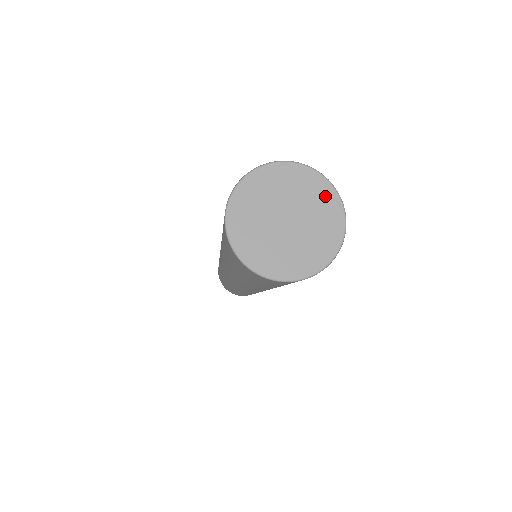
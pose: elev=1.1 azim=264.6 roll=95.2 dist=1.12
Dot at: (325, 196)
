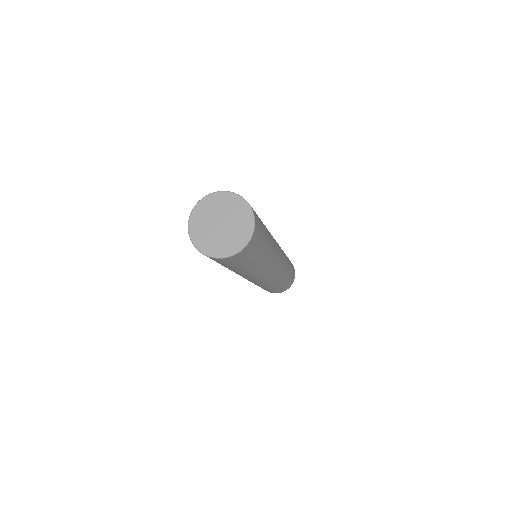
Dot at: (245, 213)
